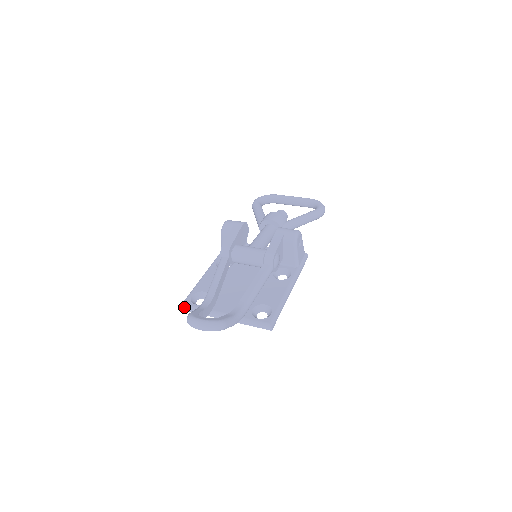
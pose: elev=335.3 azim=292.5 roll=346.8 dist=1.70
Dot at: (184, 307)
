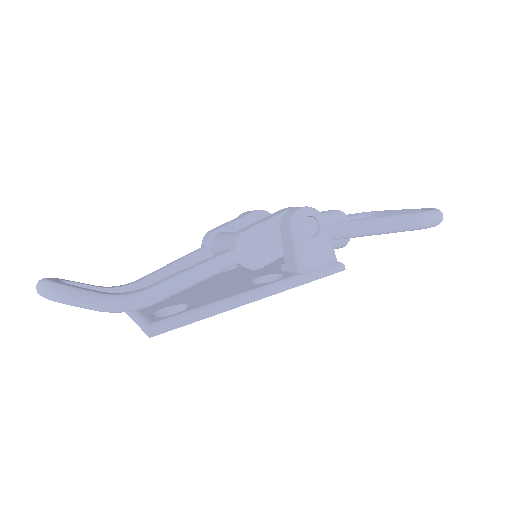
Dot at: occluded
